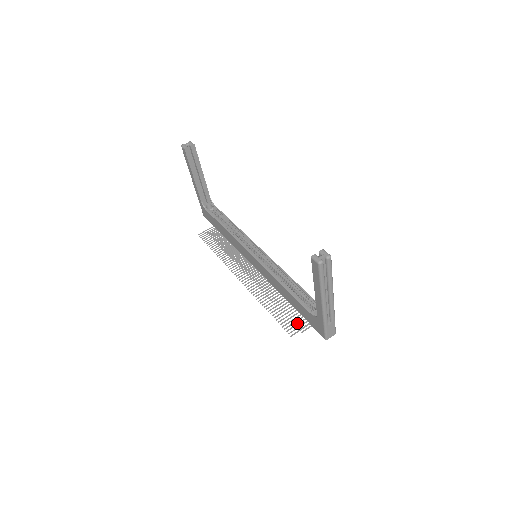
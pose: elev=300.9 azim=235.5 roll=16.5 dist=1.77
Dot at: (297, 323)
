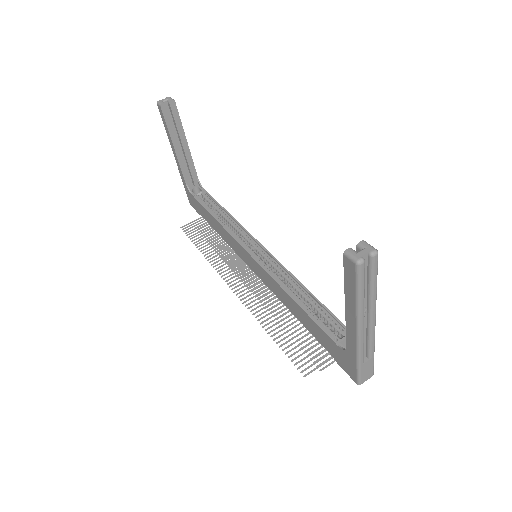
Dot at: occluded
